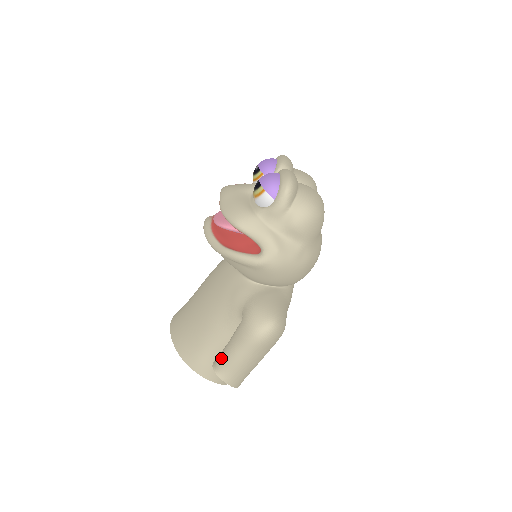
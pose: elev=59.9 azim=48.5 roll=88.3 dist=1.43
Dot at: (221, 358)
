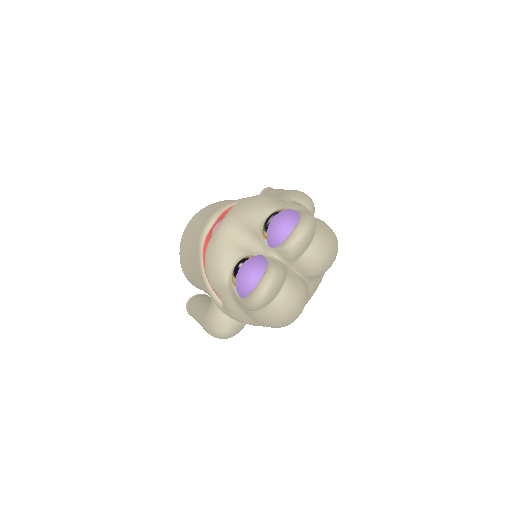
Dot at: (191, 307)
